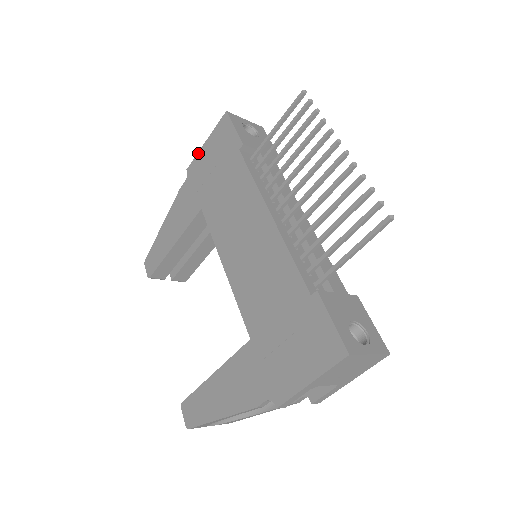
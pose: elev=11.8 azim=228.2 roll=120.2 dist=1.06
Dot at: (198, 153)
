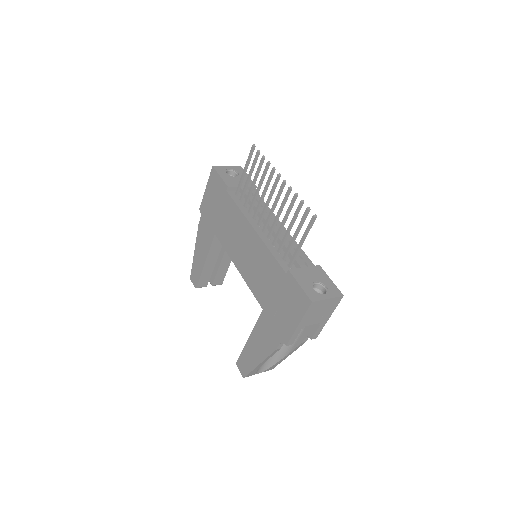
Dot at: (203, 197)
